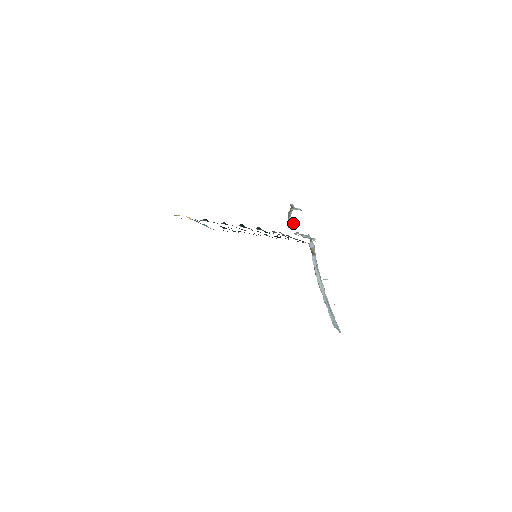
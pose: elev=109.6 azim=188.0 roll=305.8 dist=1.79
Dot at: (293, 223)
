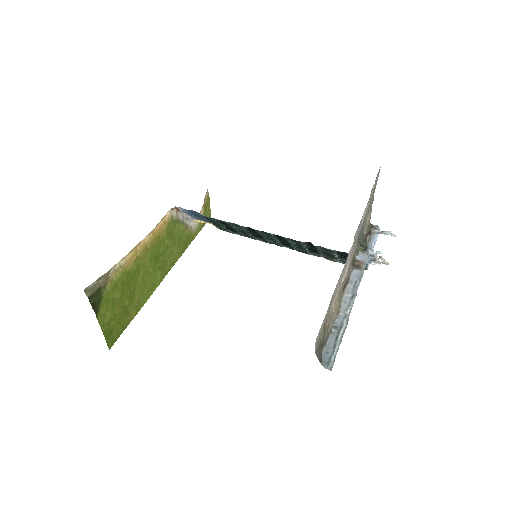
Dot at: (377, 252)
